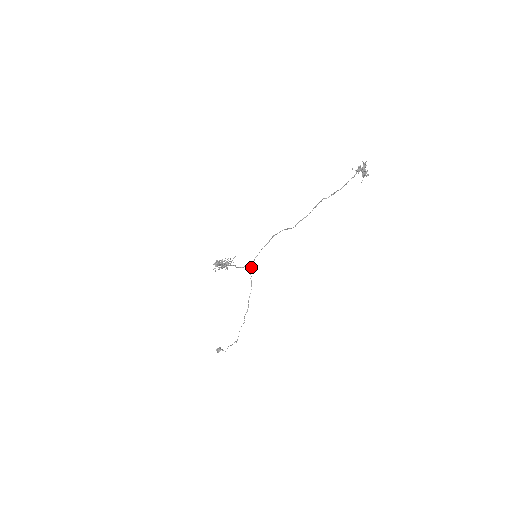
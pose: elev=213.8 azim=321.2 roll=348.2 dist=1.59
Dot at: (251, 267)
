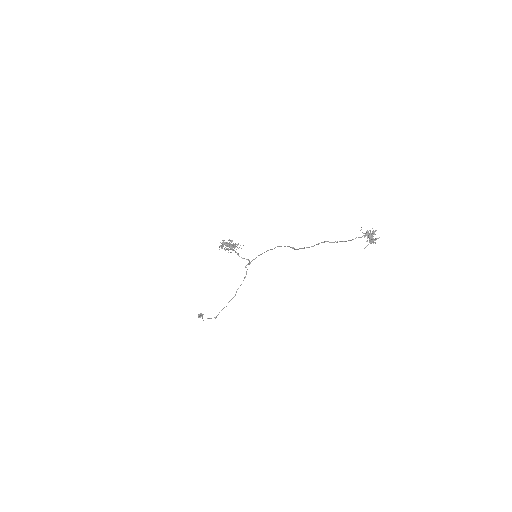
Dot at: occluded
